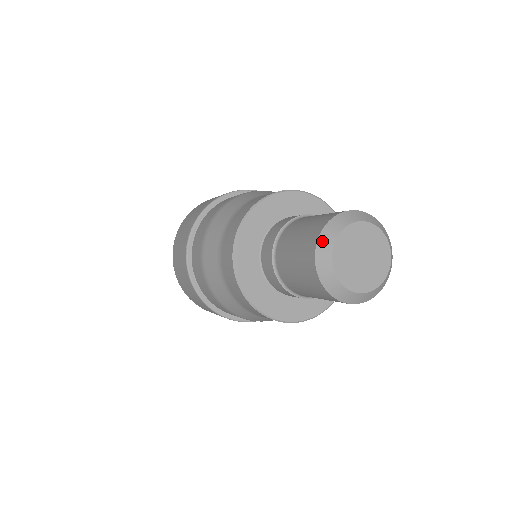
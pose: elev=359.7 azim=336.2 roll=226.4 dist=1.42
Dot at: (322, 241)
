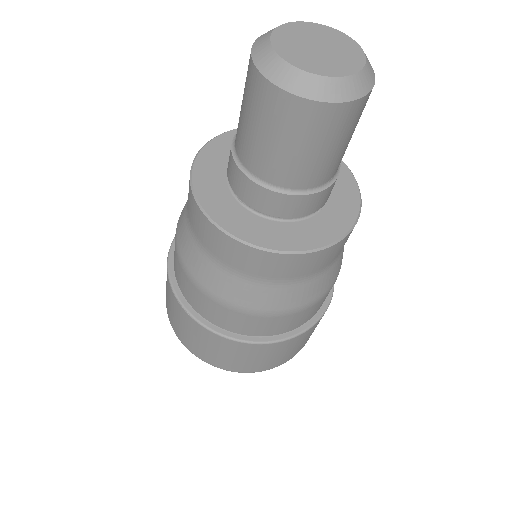
Dot at: (264, 66)
